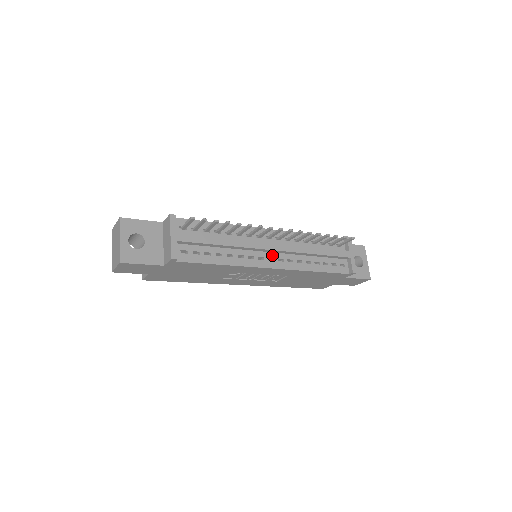
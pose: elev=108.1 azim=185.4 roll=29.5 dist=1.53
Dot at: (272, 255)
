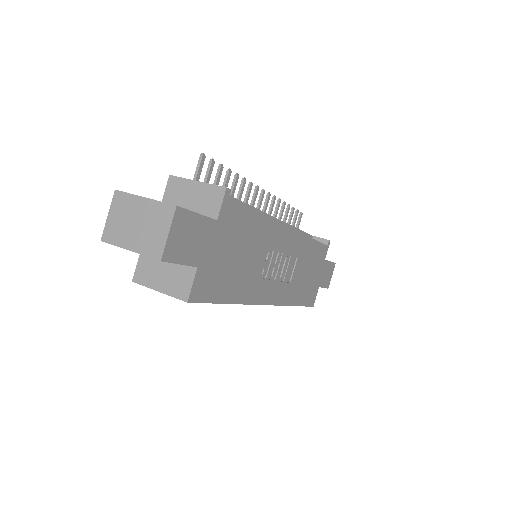
Dot at: occluded
